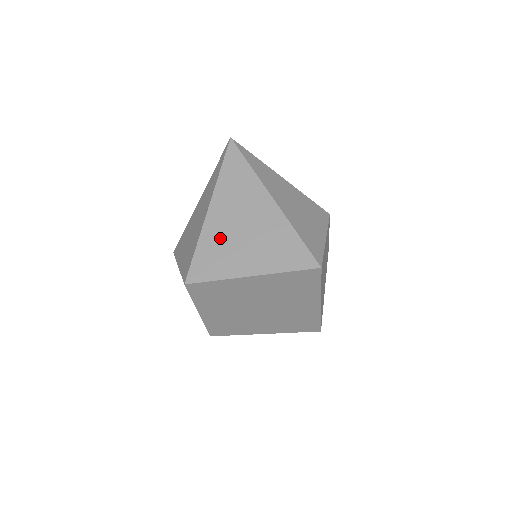
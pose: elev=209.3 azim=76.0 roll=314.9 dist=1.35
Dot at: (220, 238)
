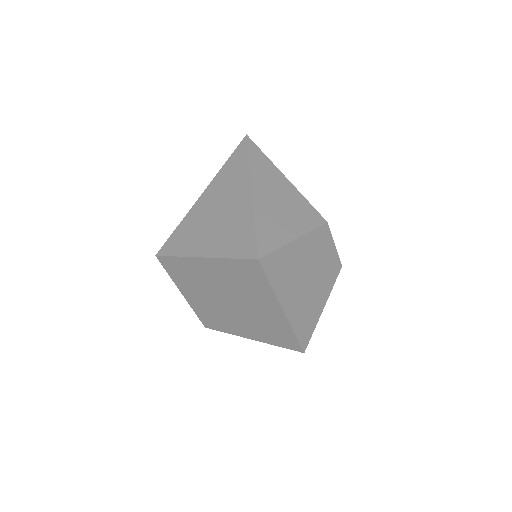
Dot at: (197, 220)
